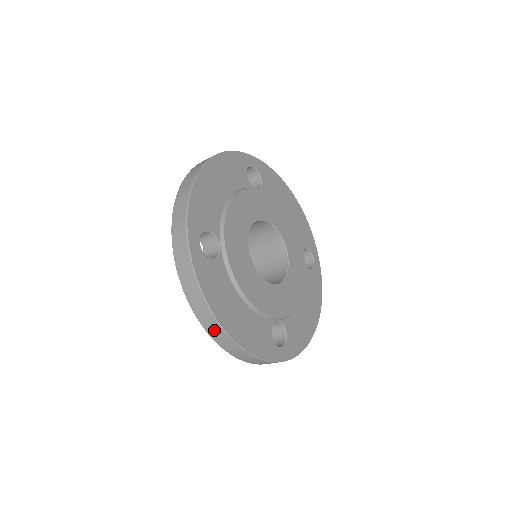
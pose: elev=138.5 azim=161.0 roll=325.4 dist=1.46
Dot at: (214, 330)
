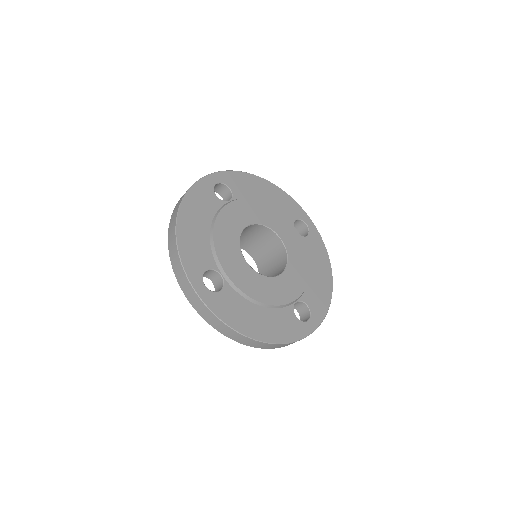
Dot at: (248, 342)
